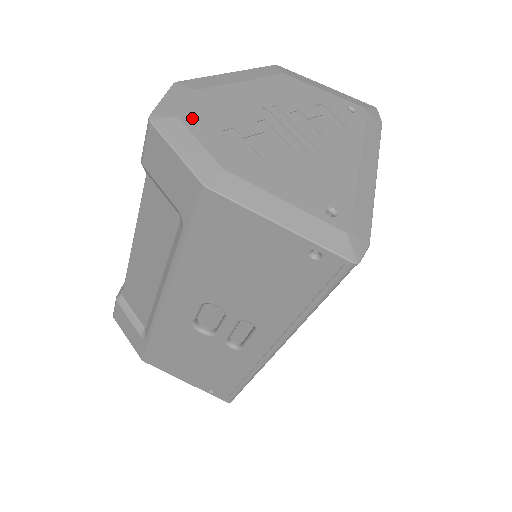
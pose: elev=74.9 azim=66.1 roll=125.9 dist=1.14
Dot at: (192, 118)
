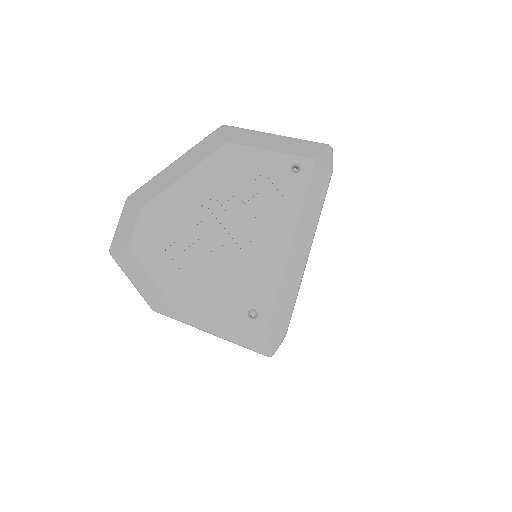
Dot at: (140, 244)
